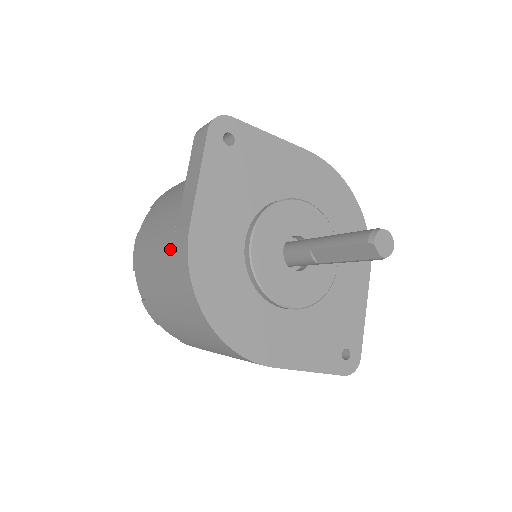
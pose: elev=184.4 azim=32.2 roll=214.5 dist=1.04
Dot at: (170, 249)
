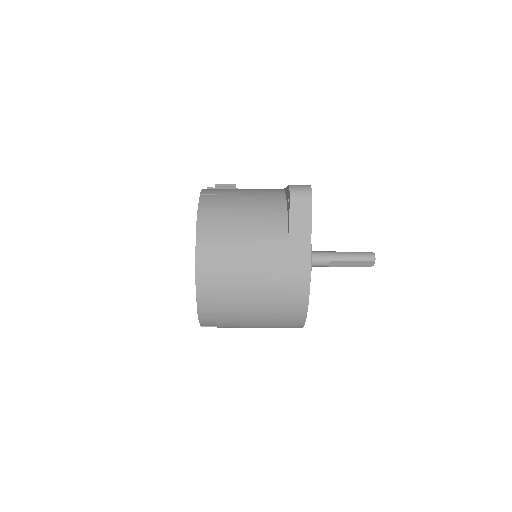
Dot at: (282, 278)
